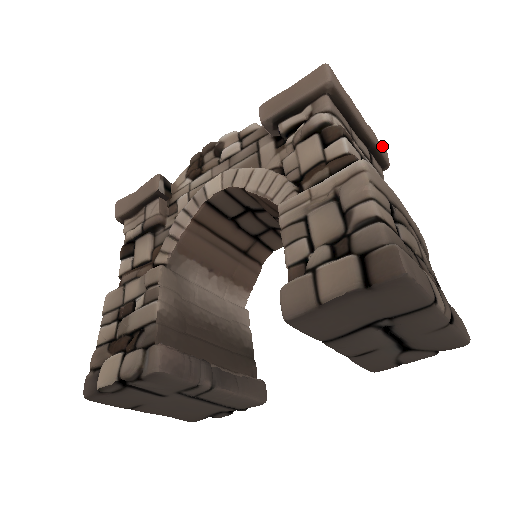
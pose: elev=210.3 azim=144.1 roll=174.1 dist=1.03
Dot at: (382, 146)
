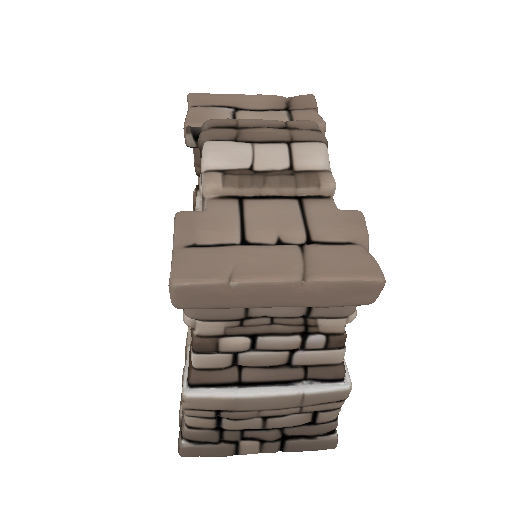
Dot at: (365, 283)
